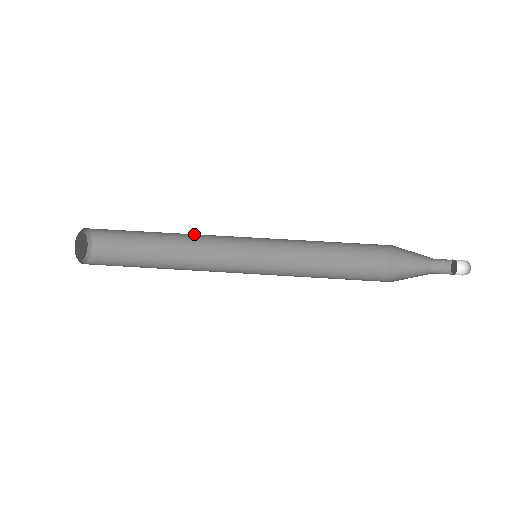
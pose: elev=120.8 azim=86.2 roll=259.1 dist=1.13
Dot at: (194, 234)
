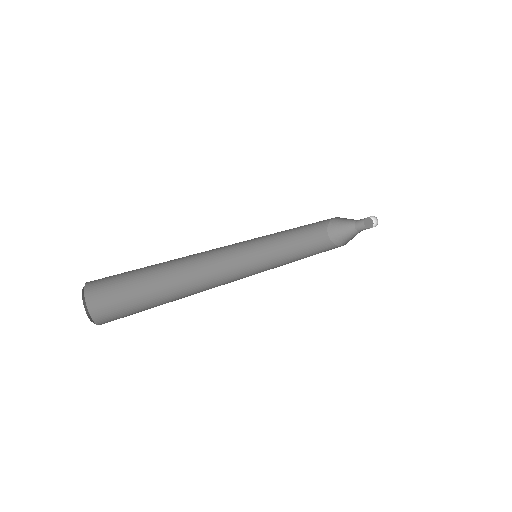
Dot at: (195, 267)
